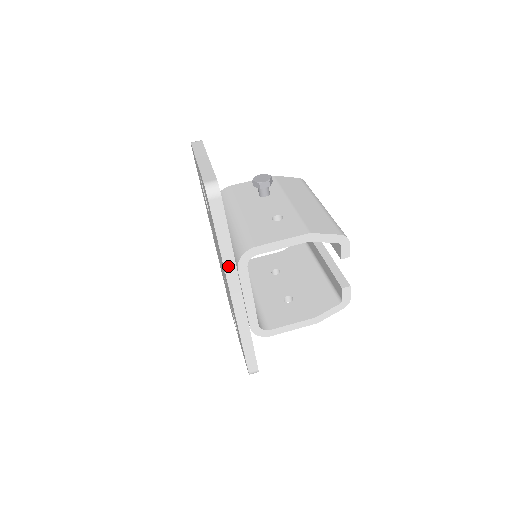
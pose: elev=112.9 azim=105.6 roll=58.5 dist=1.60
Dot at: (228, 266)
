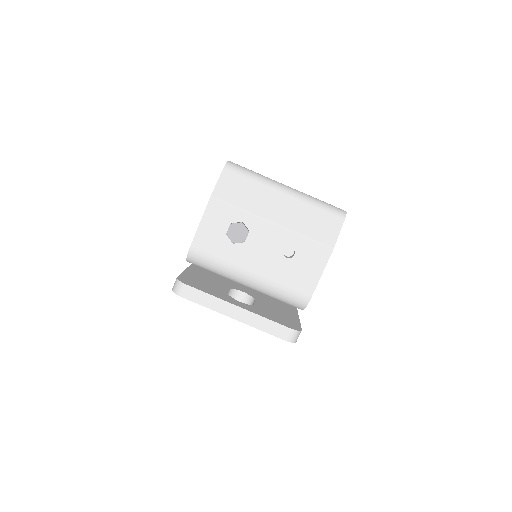
Dot at: occluded
